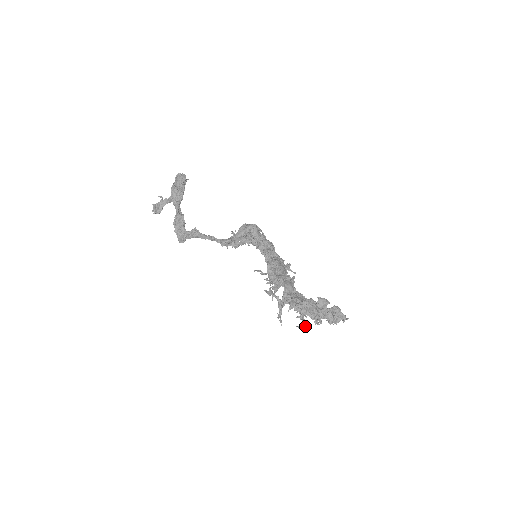
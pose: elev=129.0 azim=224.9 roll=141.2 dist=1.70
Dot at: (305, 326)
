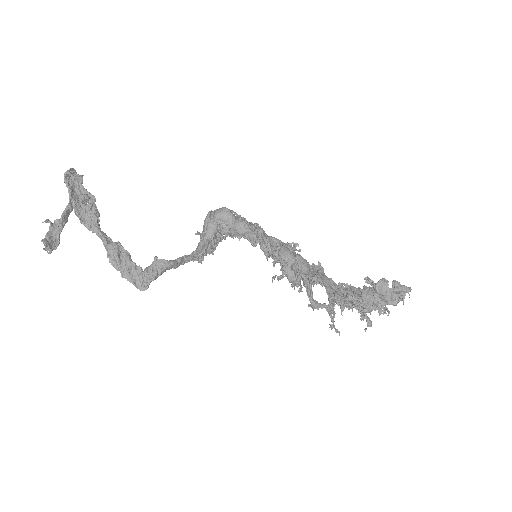
Dot at: (371, 324)
